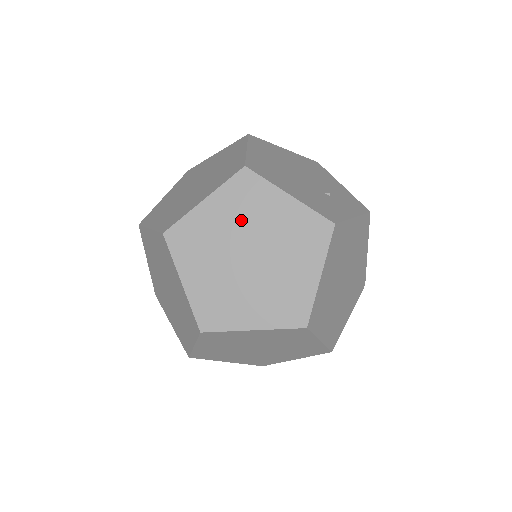
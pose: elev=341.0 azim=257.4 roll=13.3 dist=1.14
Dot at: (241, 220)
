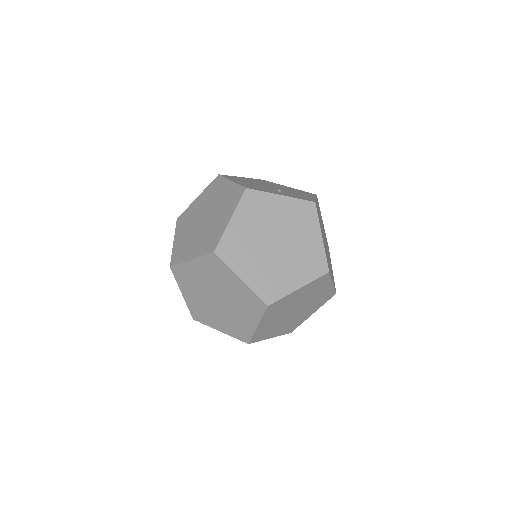
Dot at: (207, 201)
